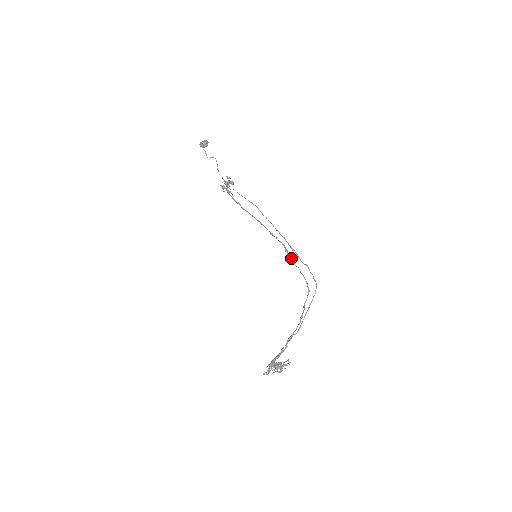
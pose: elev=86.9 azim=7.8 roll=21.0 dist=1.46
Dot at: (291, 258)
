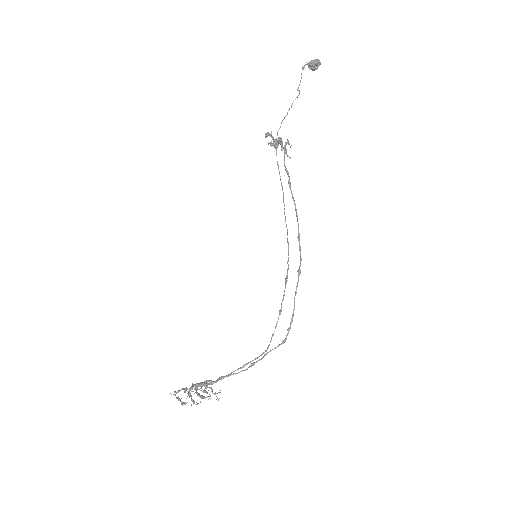
Dot at: (297, 285)
